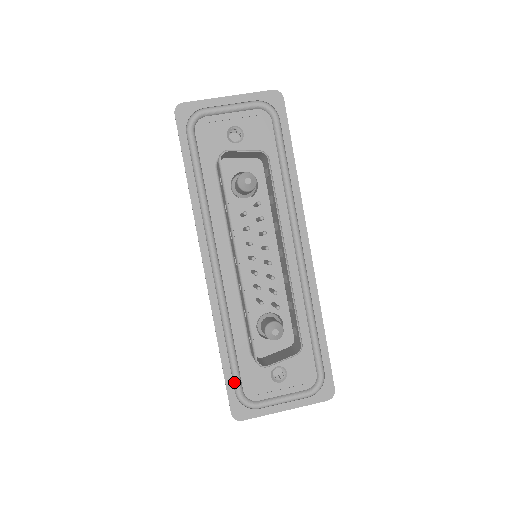
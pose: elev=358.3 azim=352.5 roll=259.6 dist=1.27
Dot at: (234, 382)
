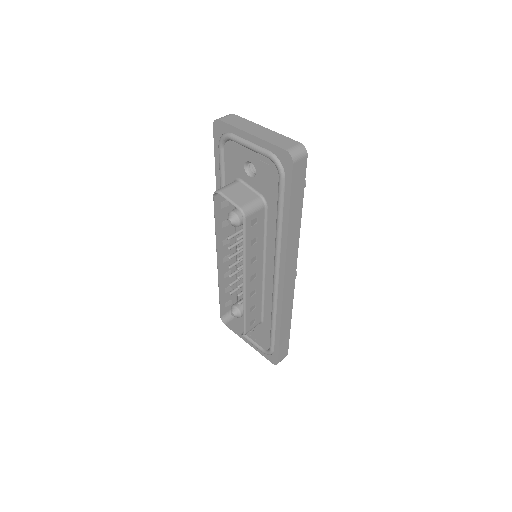
Dot at: occluded
